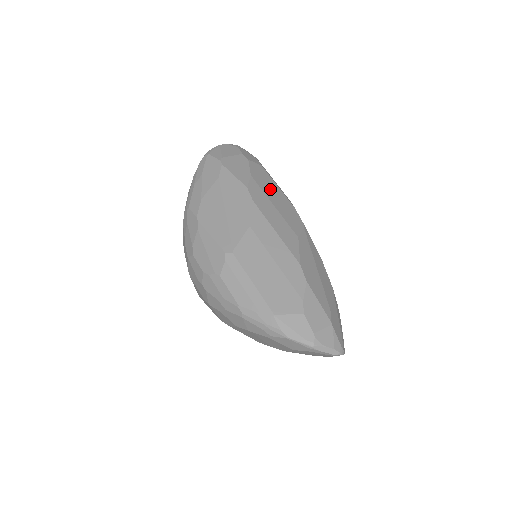
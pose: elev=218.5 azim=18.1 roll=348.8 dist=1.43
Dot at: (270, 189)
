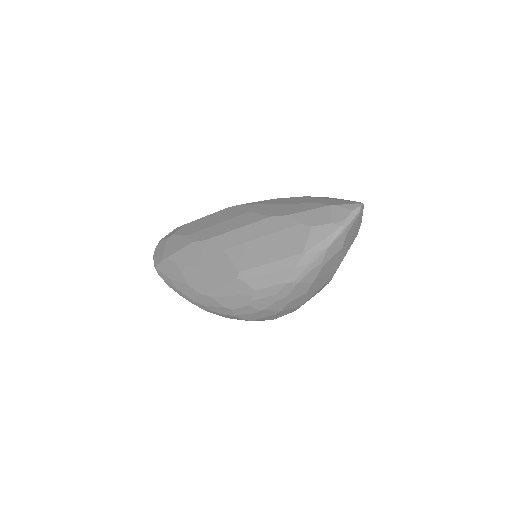
Dot at: (203, 224)
